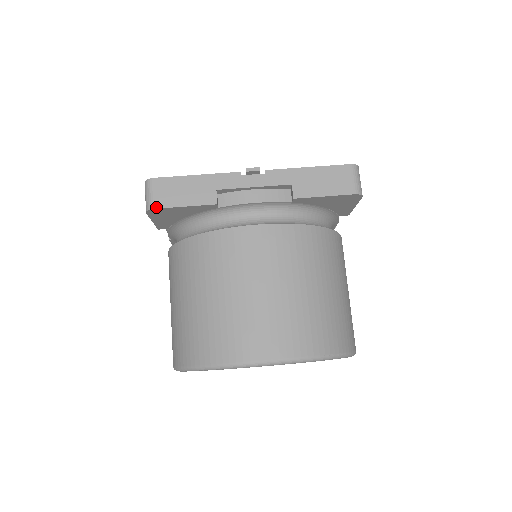
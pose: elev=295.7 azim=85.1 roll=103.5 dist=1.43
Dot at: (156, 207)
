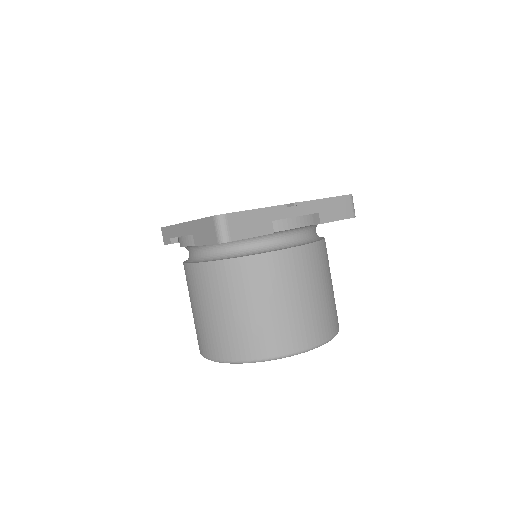
Dot at: (232, 240)
